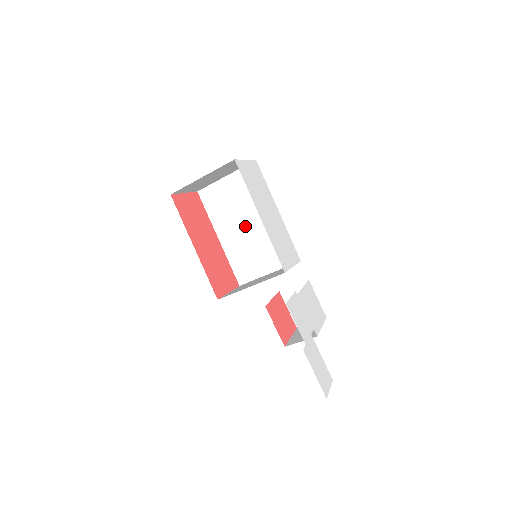
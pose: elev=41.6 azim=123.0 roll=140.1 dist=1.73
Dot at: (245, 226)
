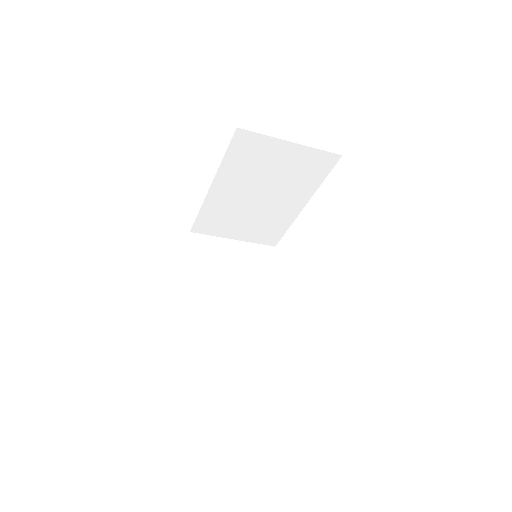
Dot at: (256, 196)
